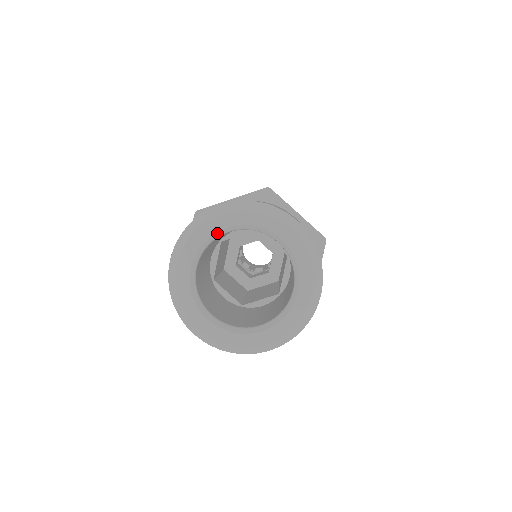
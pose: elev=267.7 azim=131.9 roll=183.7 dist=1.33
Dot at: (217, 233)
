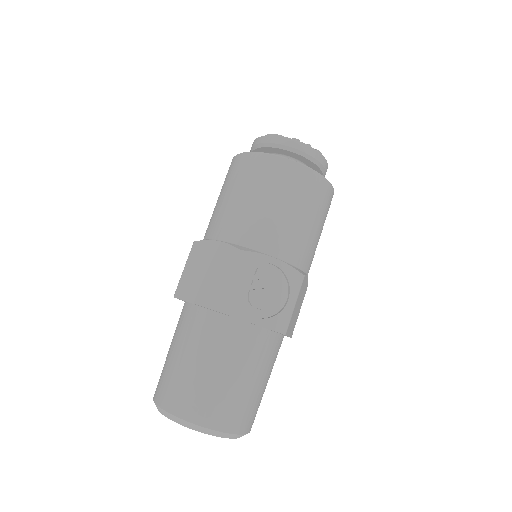
Dot at: occluded
